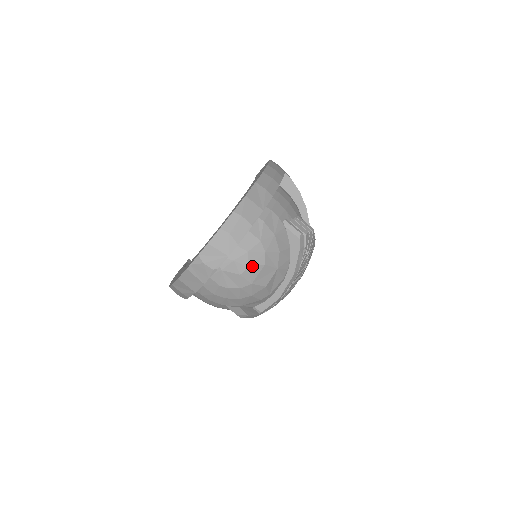
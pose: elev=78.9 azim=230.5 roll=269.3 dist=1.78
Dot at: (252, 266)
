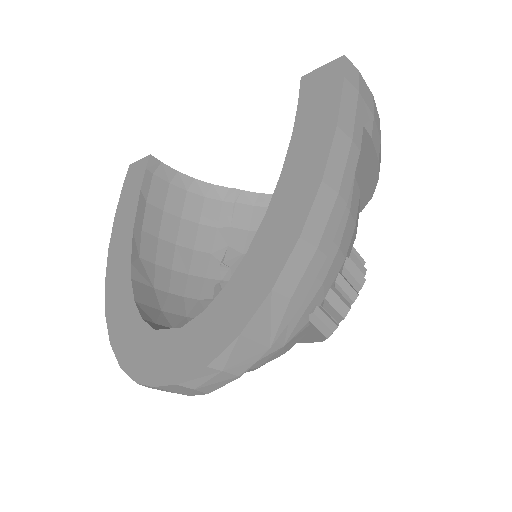
Dot at: occluded
